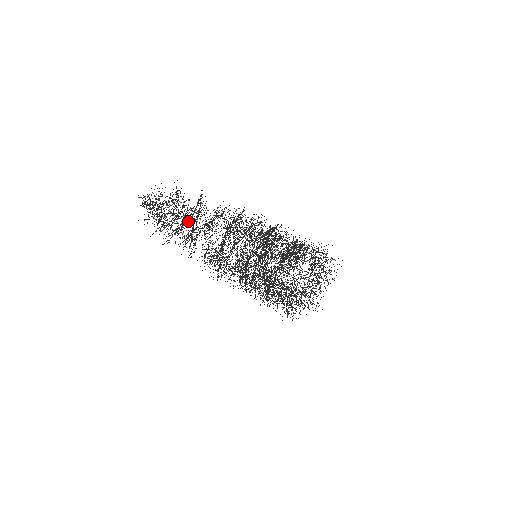
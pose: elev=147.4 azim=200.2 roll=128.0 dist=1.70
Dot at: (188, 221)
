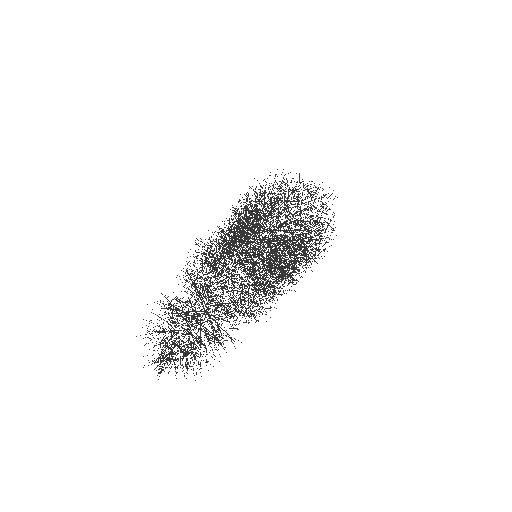
Dot at: occluded
